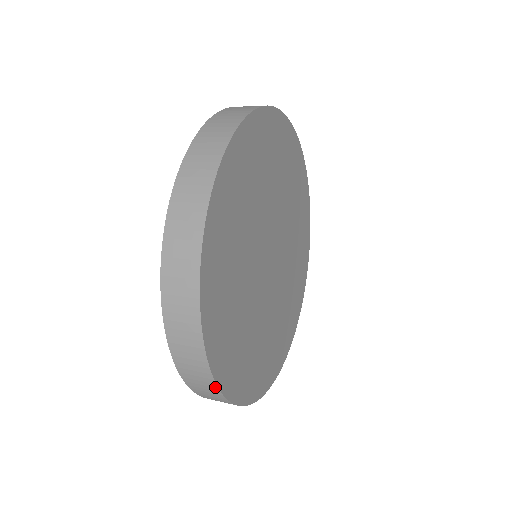
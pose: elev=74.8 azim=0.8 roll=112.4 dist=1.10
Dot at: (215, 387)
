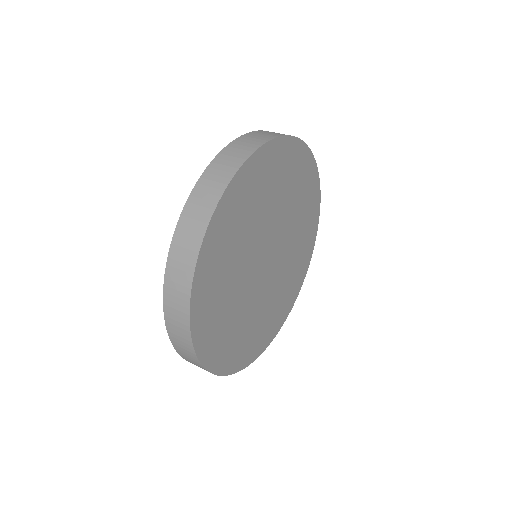
Dot at: (232, 373)
